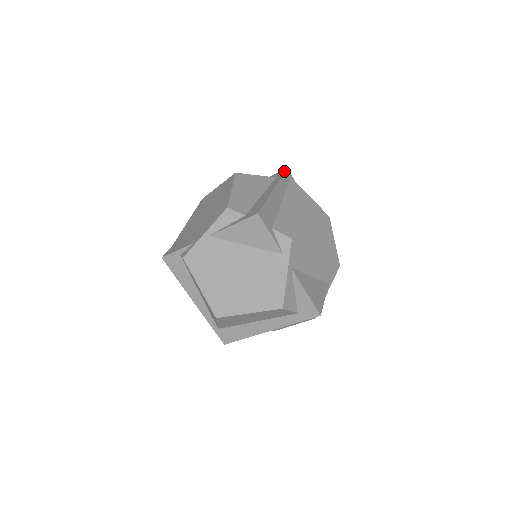
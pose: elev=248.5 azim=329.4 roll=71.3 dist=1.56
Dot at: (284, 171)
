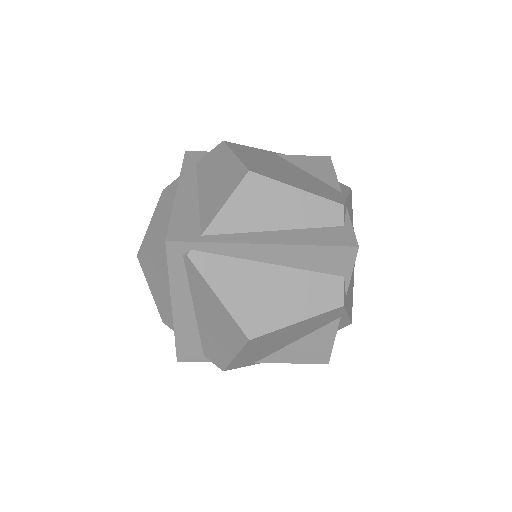
Dot at: (166, 253)
